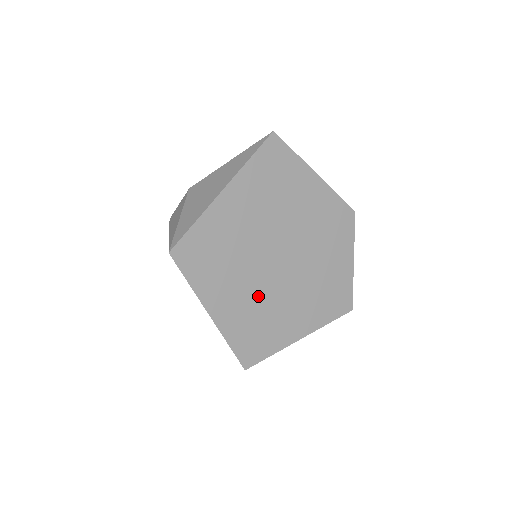
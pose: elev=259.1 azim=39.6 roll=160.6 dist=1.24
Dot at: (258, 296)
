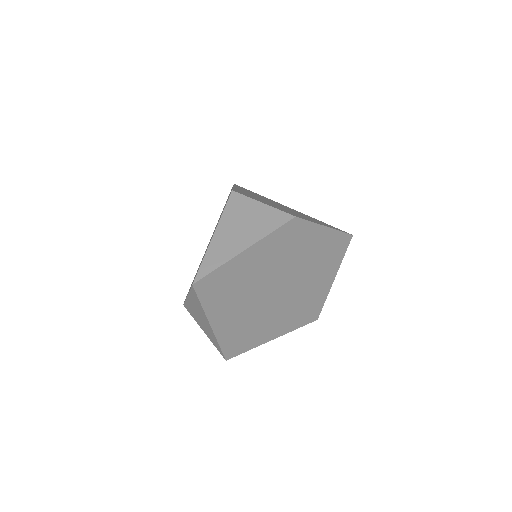
Dot at: (288, 308)
